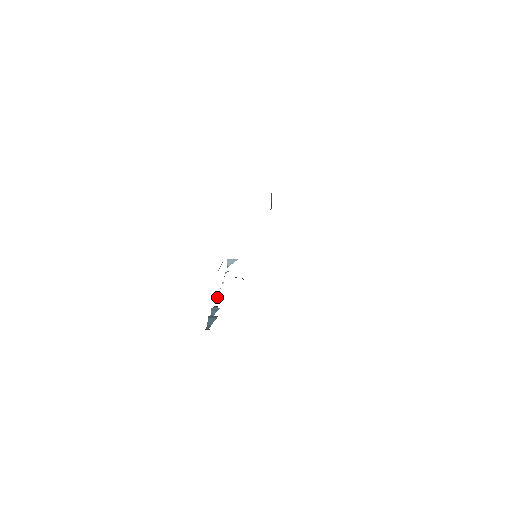
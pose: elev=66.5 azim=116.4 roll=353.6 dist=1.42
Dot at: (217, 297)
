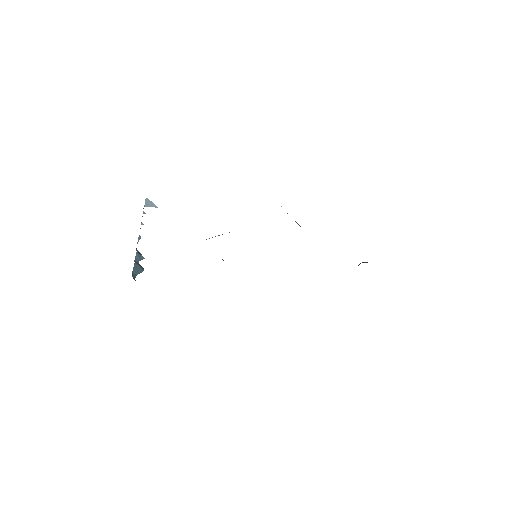
Dot at: (138, 239)
